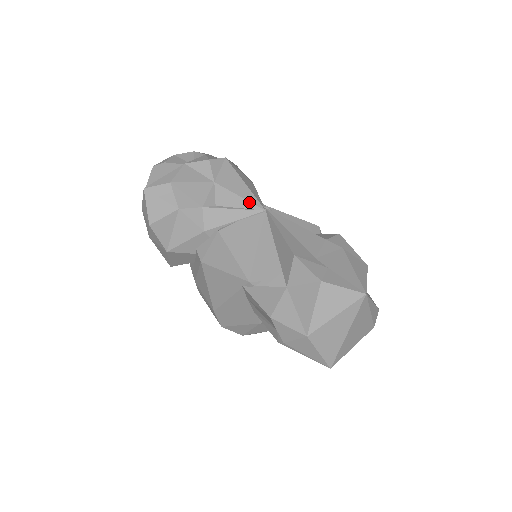
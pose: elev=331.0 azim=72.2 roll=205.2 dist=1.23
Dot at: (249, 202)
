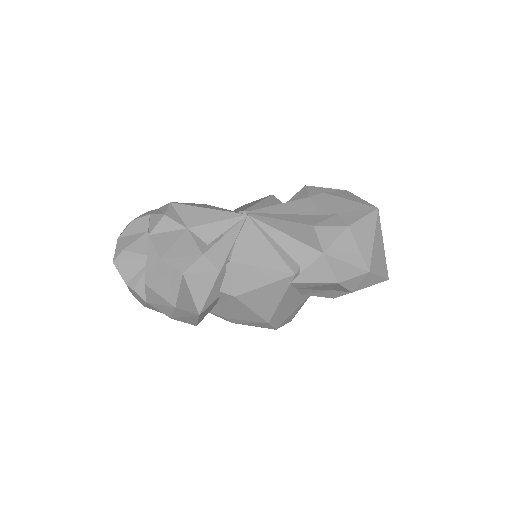
Dot at: (229, 219)
